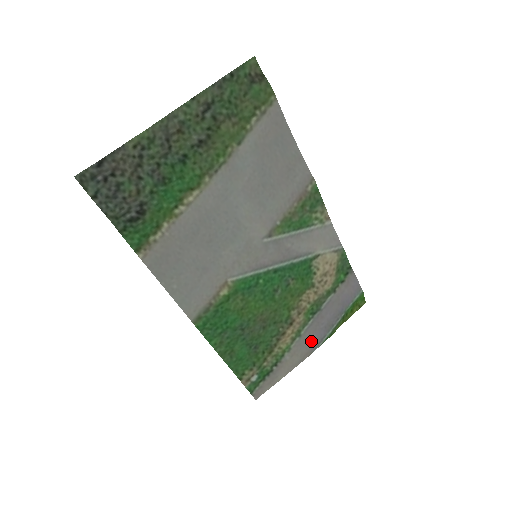
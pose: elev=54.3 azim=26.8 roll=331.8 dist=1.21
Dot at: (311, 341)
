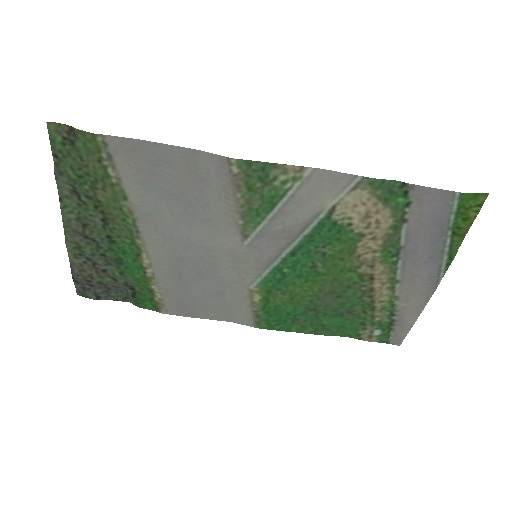
Dot at: (422, 278)
